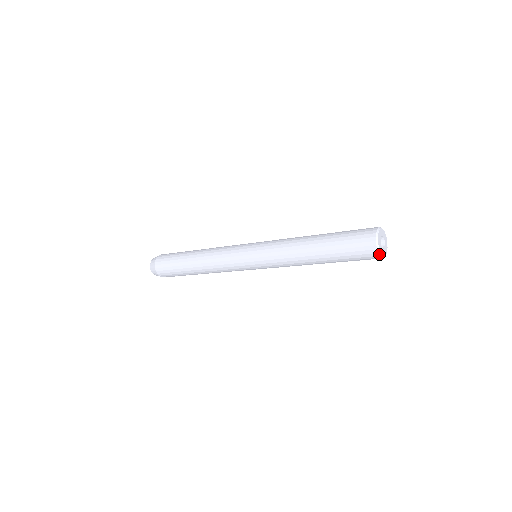
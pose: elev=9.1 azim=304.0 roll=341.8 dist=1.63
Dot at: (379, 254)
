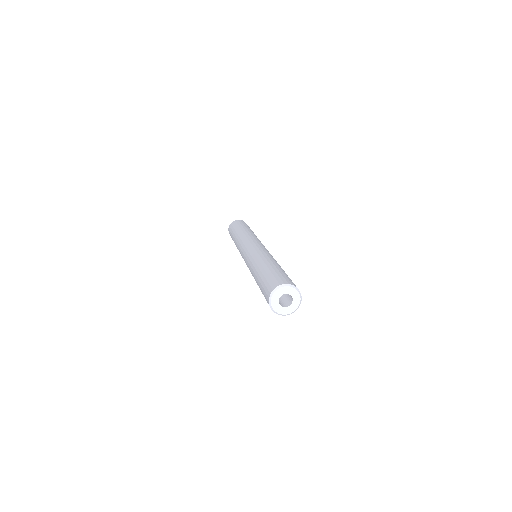
Dot at: (269, 300)
